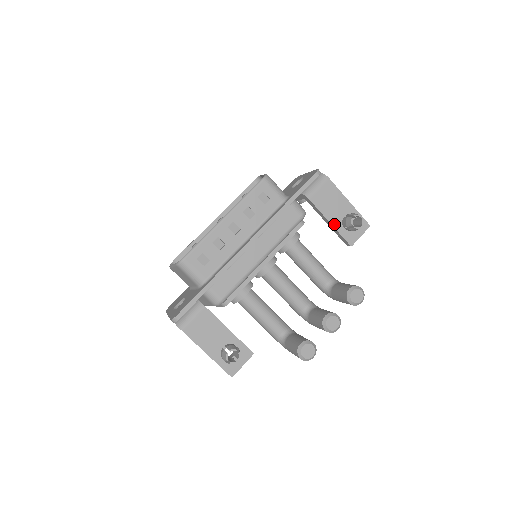
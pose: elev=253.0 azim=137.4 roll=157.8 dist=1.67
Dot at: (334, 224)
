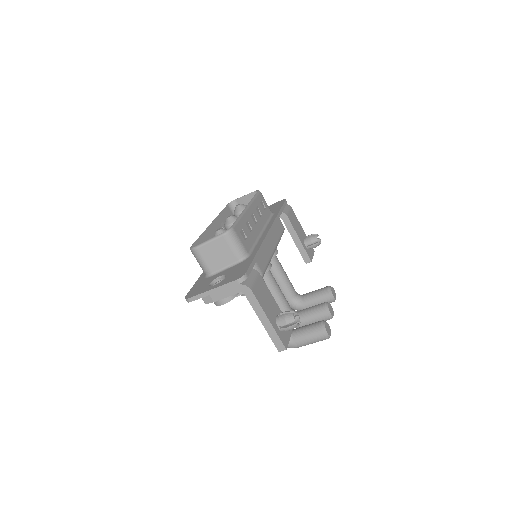
Dot at: (301, 241)
